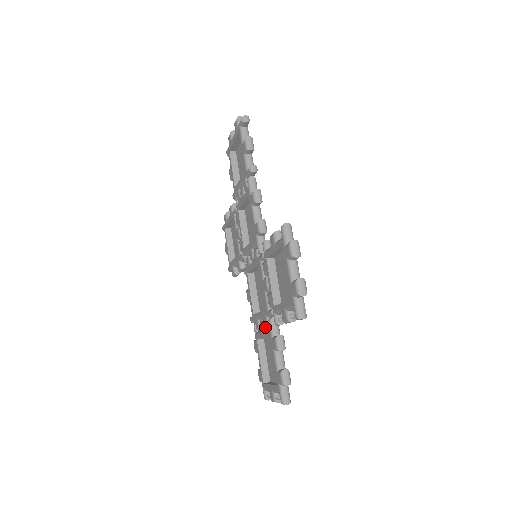
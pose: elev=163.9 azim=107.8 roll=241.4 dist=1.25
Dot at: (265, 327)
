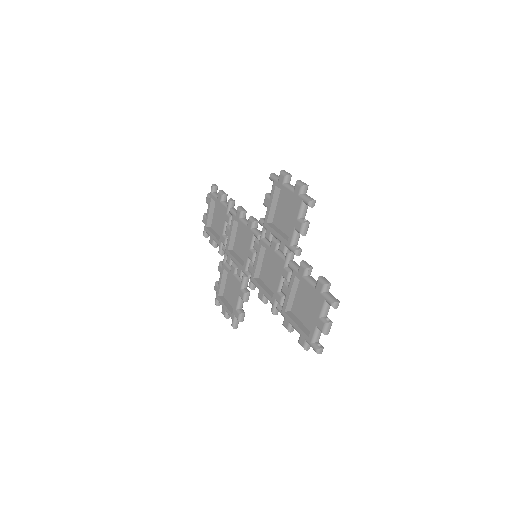
Dot at: (287, 281)
